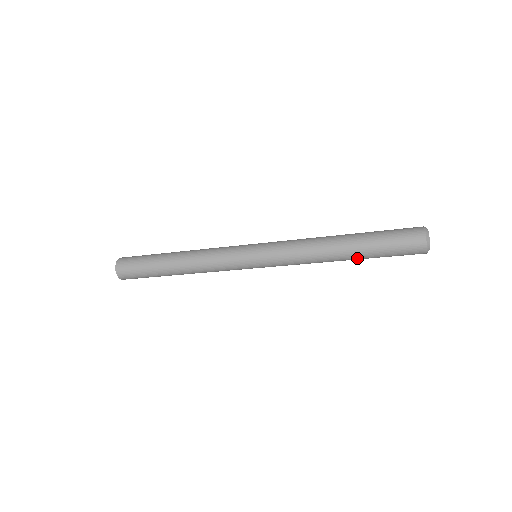
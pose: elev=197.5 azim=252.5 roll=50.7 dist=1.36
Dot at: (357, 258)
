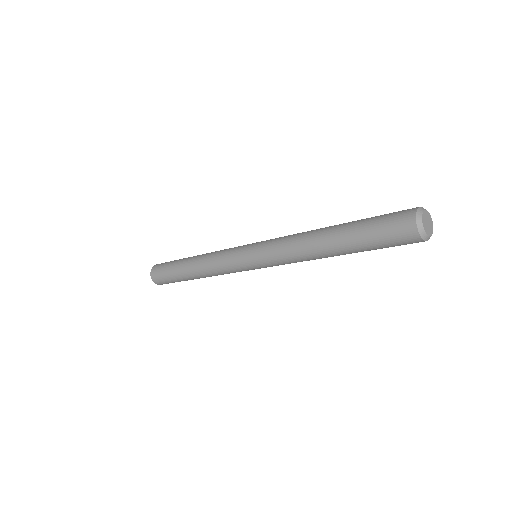
Dot at: (342, 247)
